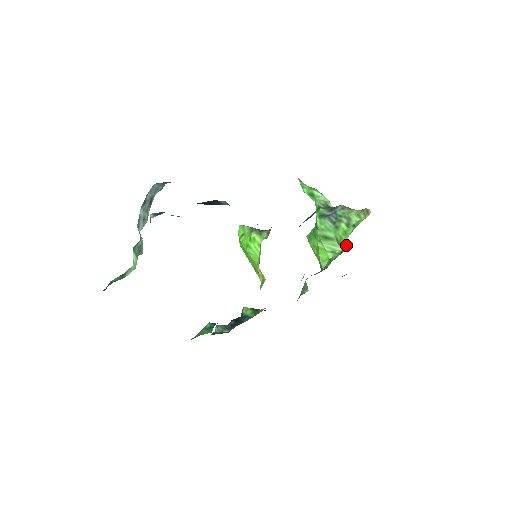
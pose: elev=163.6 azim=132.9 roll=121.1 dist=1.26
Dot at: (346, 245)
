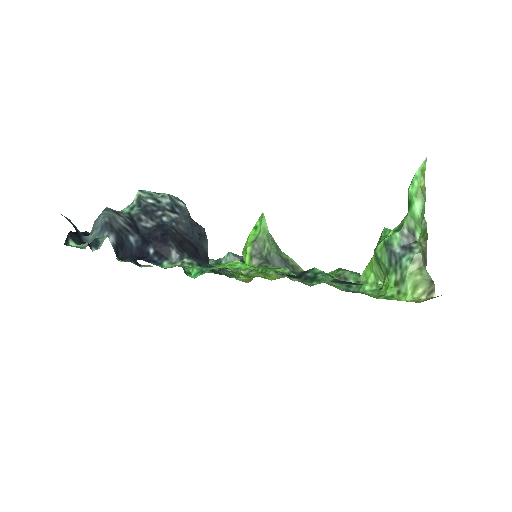
Dot at: occluded
